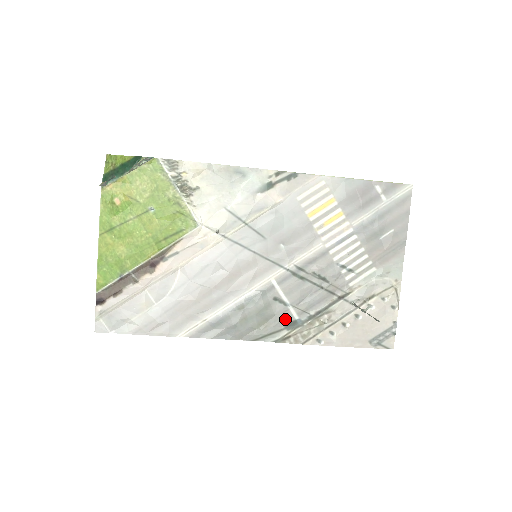
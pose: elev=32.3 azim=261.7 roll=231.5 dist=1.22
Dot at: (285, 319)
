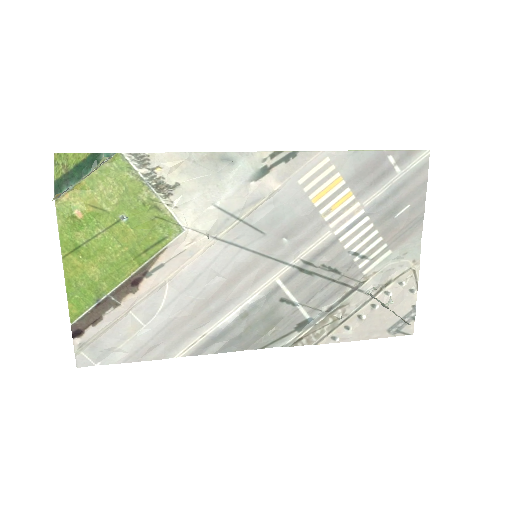
Dot at: (295, 320)
